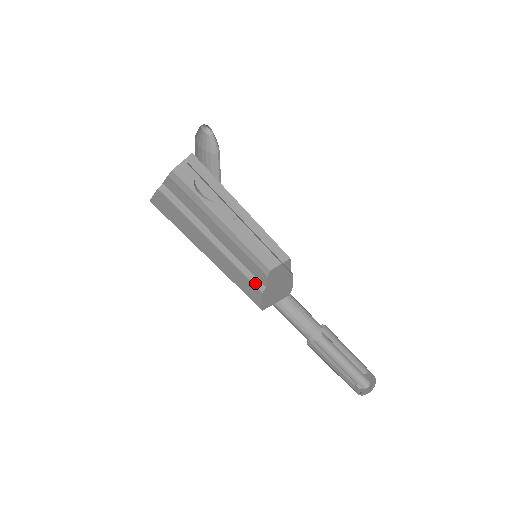
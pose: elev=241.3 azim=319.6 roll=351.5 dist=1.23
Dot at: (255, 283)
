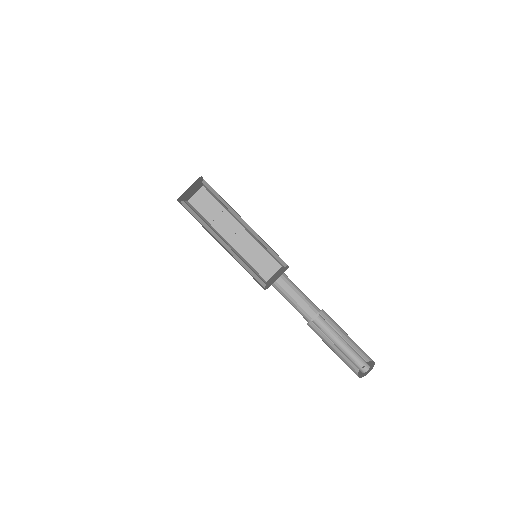
Dot at: (257, 280)
